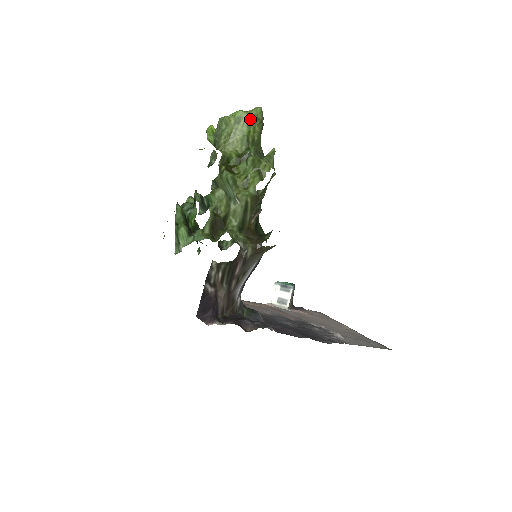
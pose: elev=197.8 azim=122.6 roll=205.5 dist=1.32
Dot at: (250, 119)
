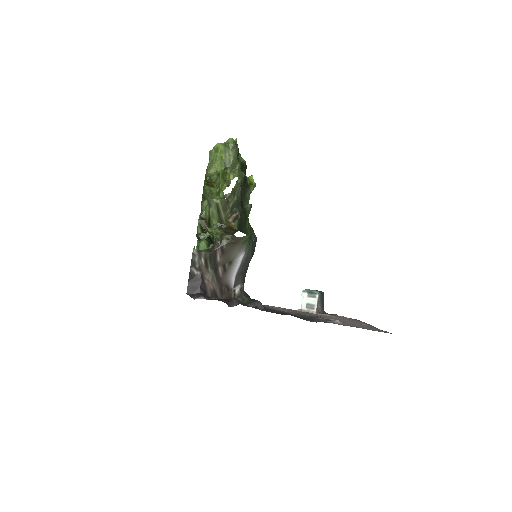
Dot at: (225, 147)
